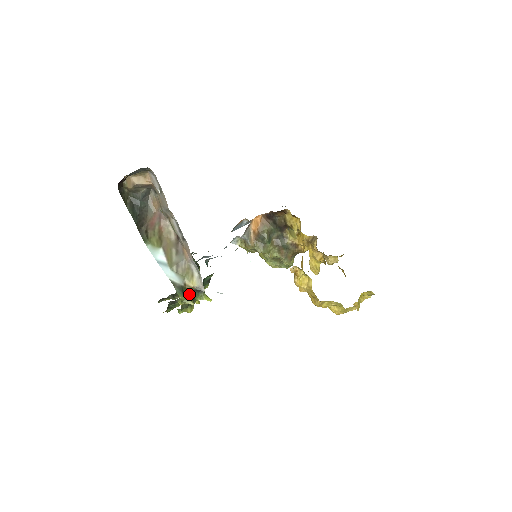
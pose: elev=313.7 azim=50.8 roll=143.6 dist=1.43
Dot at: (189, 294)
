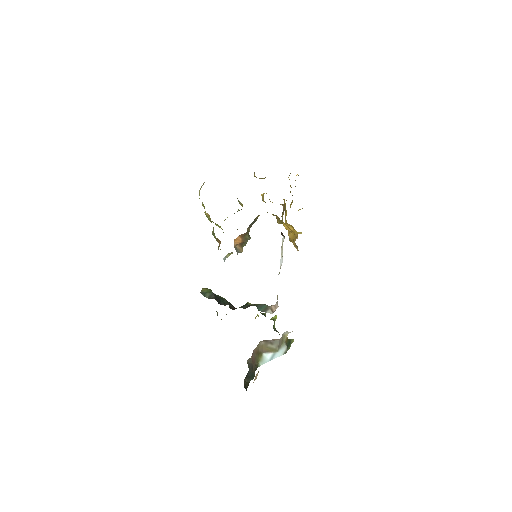
Dot at: (289, 341)
